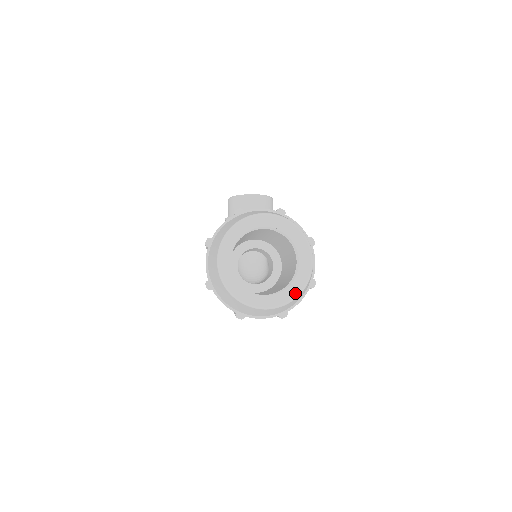
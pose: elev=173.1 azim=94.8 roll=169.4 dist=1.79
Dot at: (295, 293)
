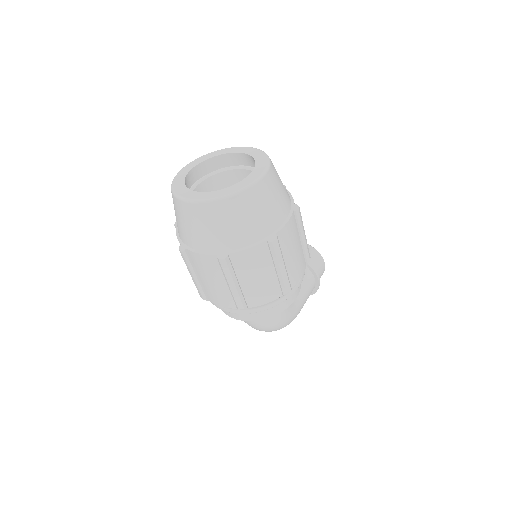
Dot at: (226, 193)
